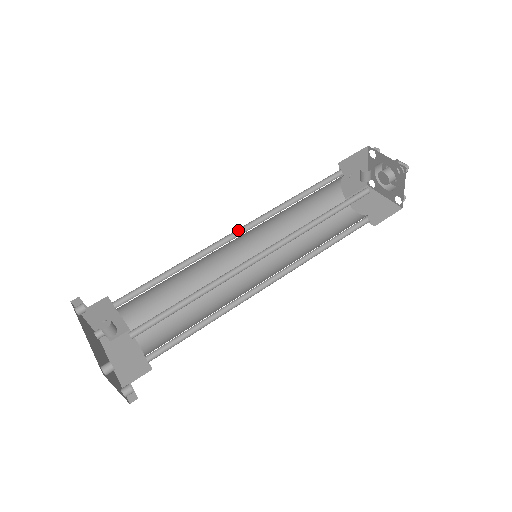
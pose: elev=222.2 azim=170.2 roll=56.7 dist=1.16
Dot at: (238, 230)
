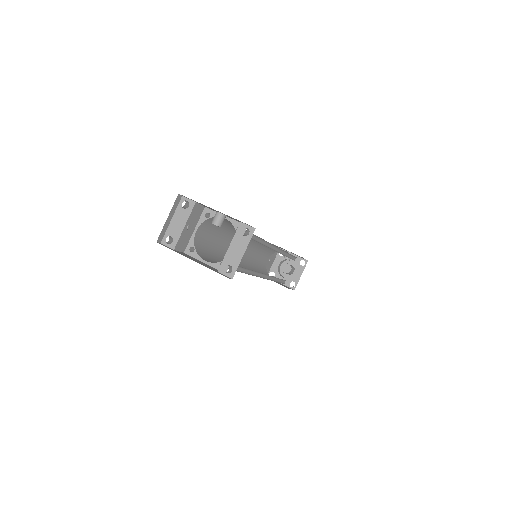
Dot at: occluded
